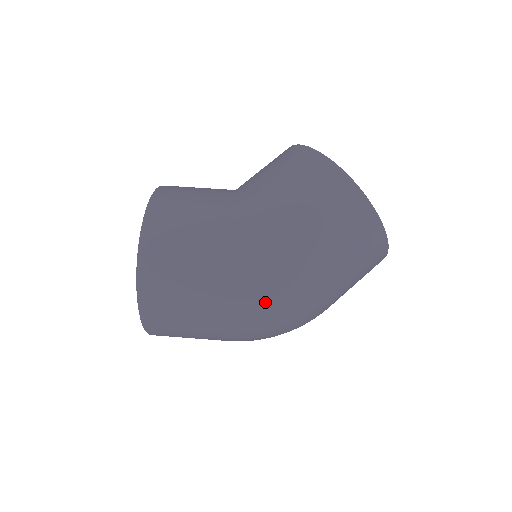
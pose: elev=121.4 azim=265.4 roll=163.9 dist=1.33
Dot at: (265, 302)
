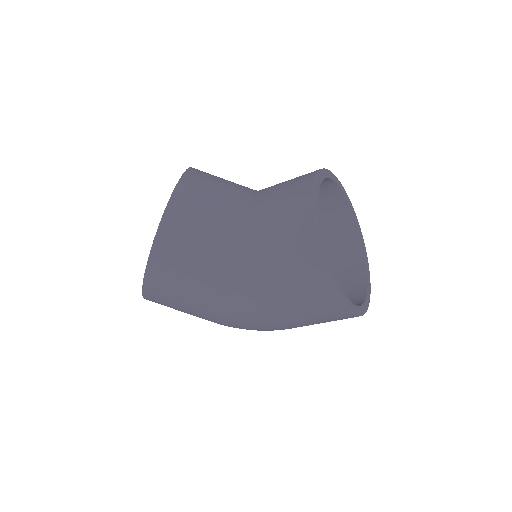
Dot at: occluded
